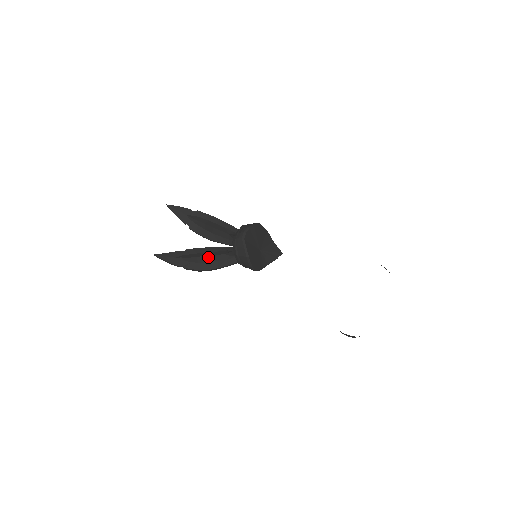
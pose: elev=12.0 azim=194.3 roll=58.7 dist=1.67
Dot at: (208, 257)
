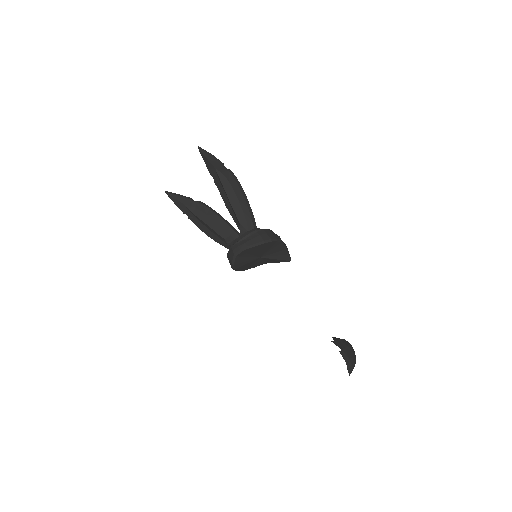
Dot at: (211, 228)
